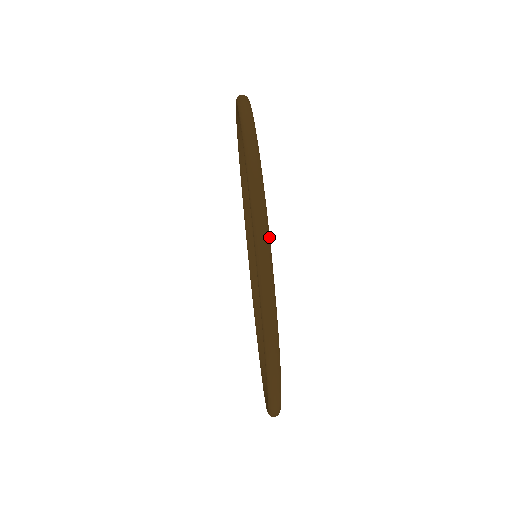
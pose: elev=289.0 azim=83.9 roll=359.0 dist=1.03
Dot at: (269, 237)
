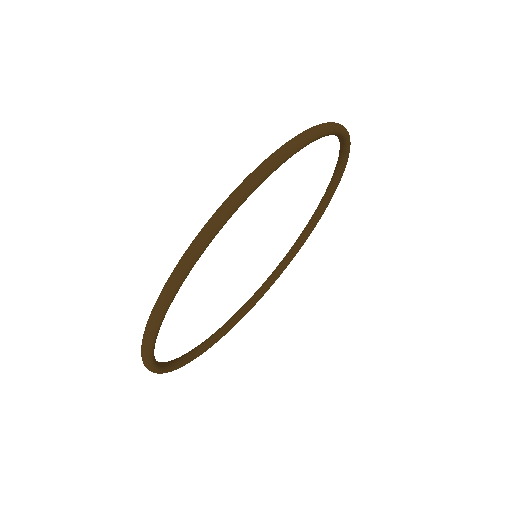
Dot at: (155, 334)
